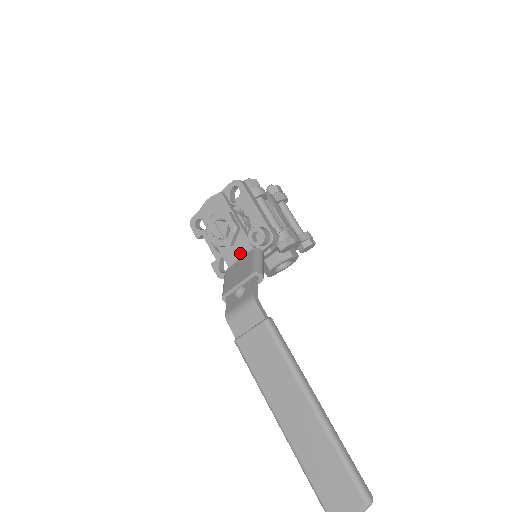
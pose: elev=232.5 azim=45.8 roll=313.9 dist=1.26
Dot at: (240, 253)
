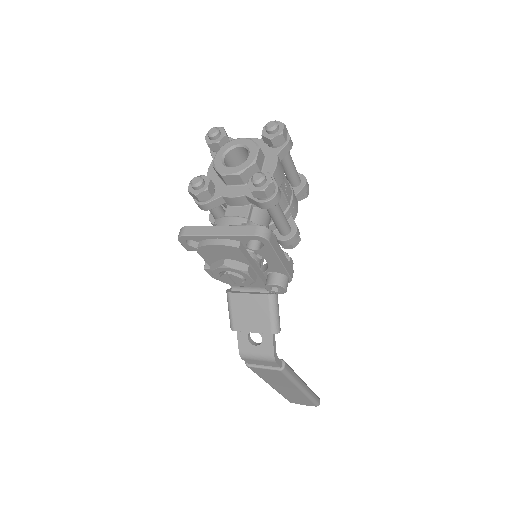
Dot at: (249, 285)
